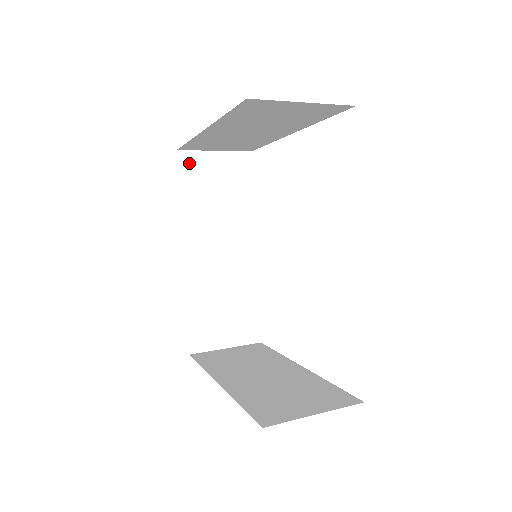
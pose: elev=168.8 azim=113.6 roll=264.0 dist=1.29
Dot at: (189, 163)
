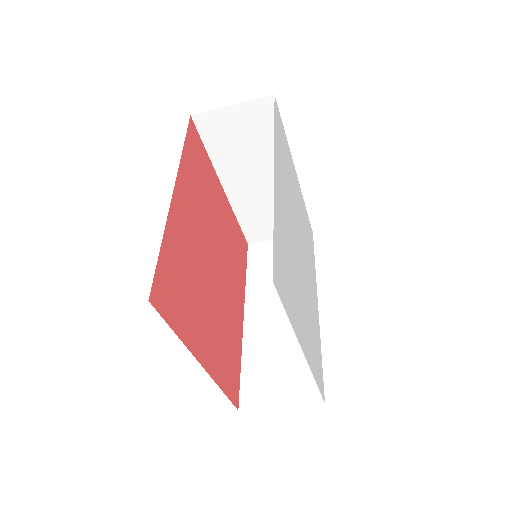
Dot at: (257, 250)
